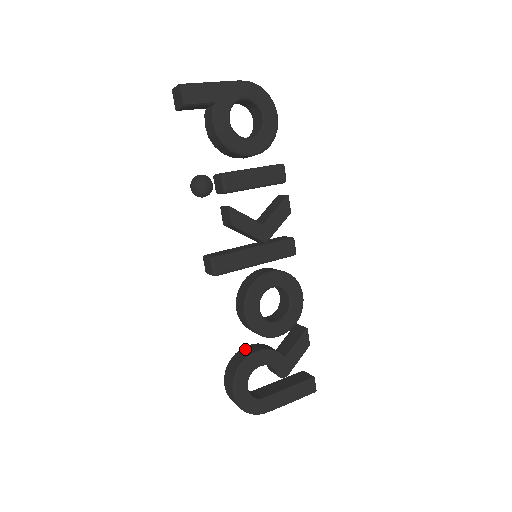
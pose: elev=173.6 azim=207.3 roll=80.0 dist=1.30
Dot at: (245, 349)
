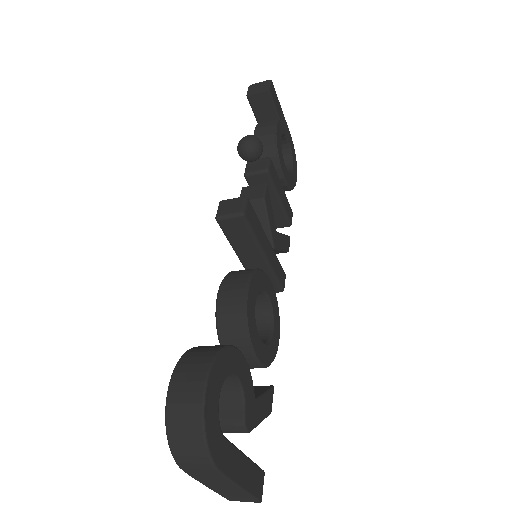
Dot at: occluded
